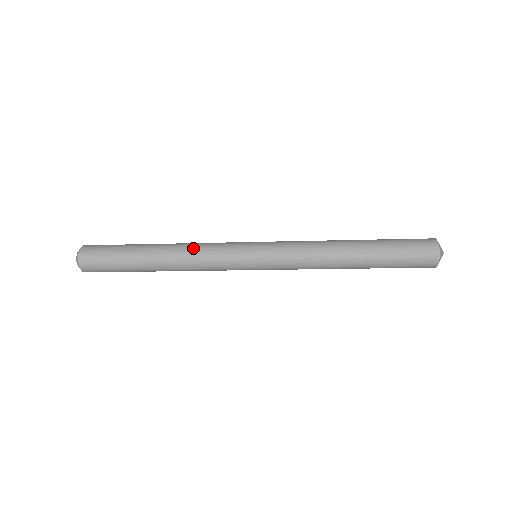
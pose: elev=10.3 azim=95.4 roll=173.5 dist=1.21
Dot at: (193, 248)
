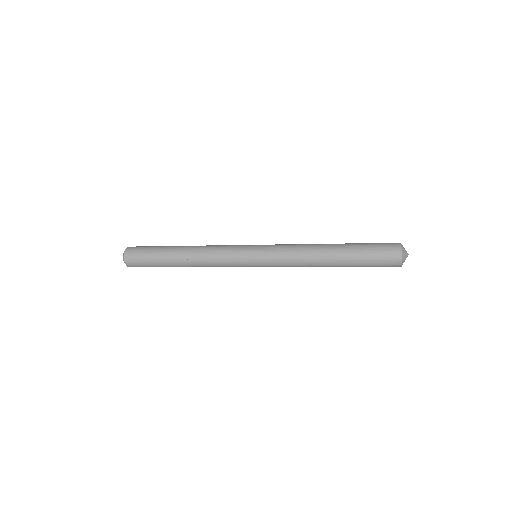
Dot at: (206, 256)
